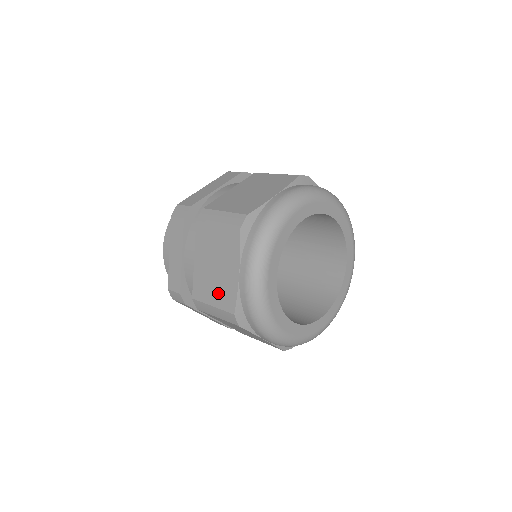
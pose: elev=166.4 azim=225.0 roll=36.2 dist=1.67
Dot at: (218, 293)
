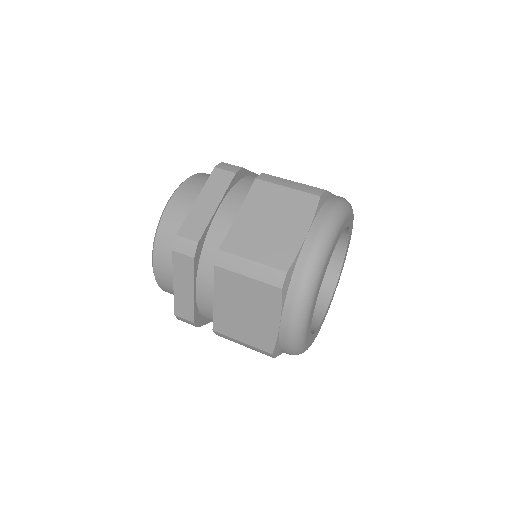
Dot at: (250, 334)
